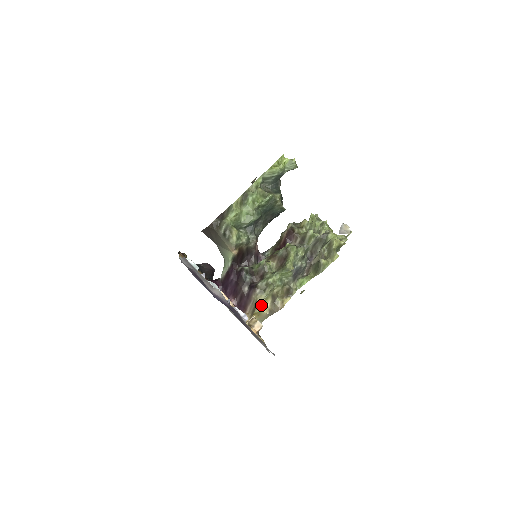
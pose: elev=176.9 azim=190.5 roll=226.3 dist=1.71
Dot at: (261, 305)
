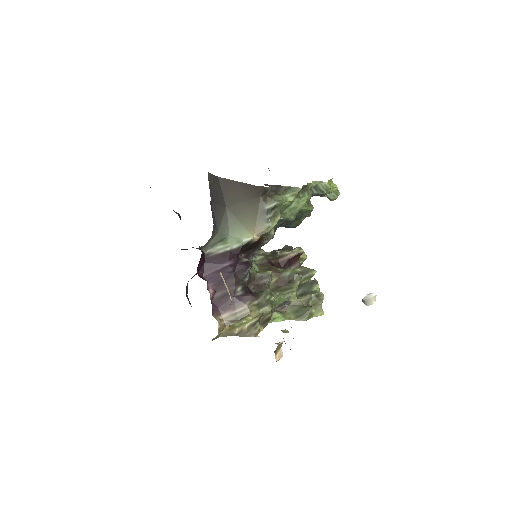
Dot at: (247, 320)
